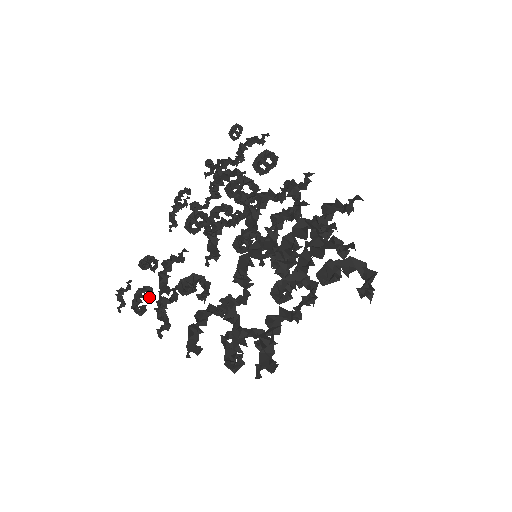
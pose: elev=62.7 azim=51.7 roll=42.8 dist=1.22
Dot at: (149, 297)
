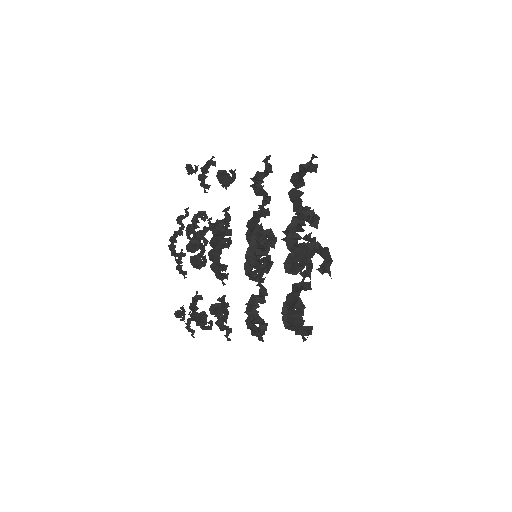
Dot at: occluded
